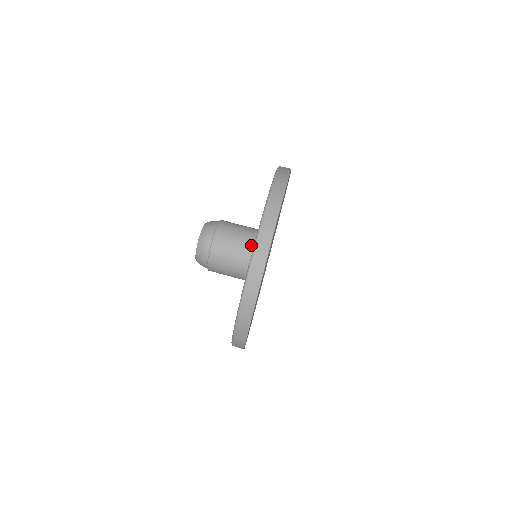
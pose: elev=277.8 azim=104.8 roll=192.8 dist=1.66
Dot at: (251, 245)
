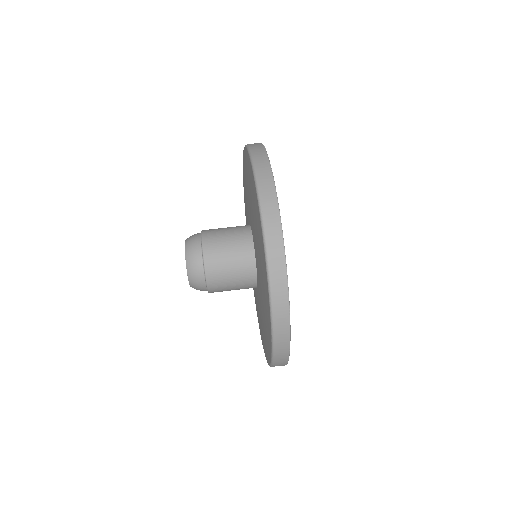
Dot at: (246, 228)
